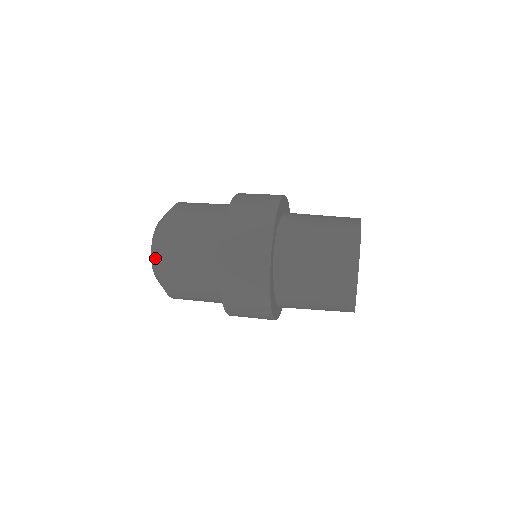
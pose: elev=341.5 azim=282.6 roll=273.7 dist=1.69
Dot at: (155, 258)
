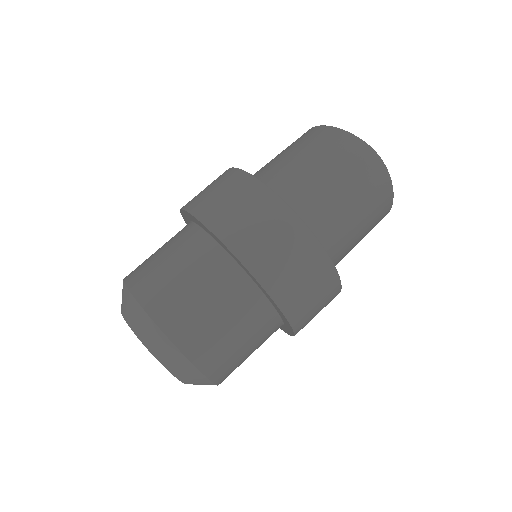
Dot at: (183, 369)
